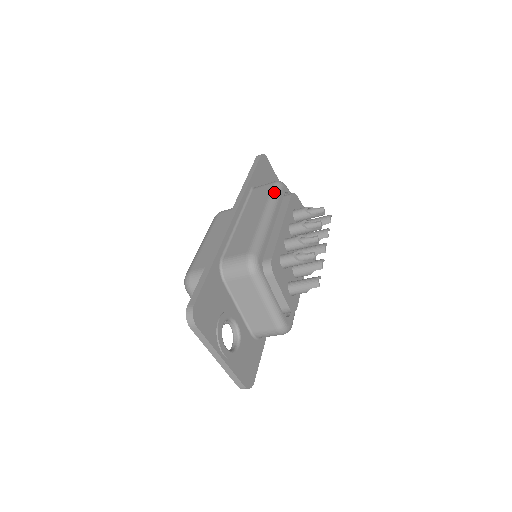
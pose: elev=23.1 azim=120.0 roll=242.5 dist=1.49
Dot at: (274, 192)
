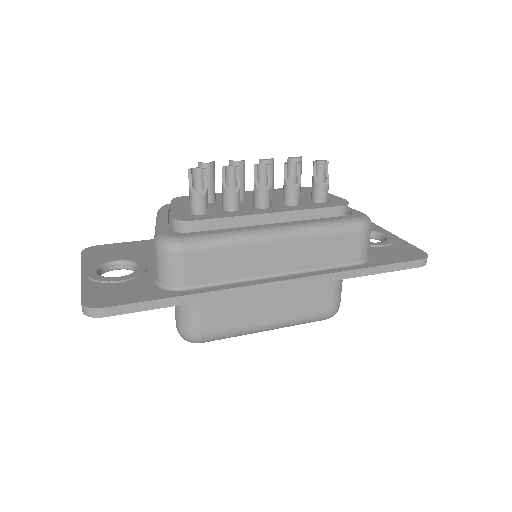
Dot at: occluded
